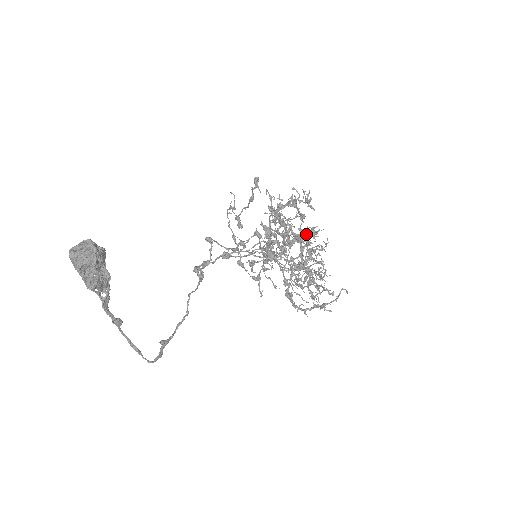
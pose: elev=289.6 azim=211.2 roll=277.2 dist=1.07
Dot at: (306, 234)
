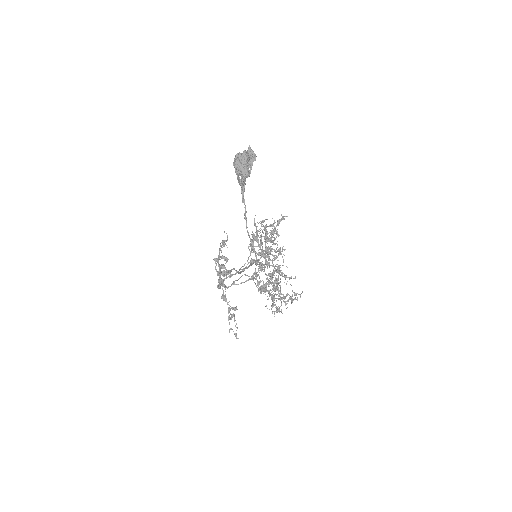
Dot at: (265, 262)
